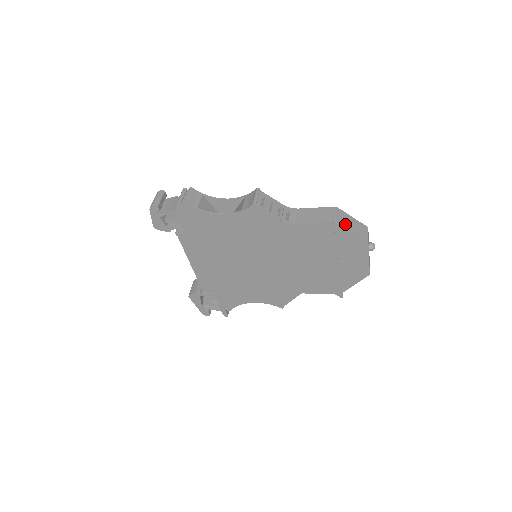
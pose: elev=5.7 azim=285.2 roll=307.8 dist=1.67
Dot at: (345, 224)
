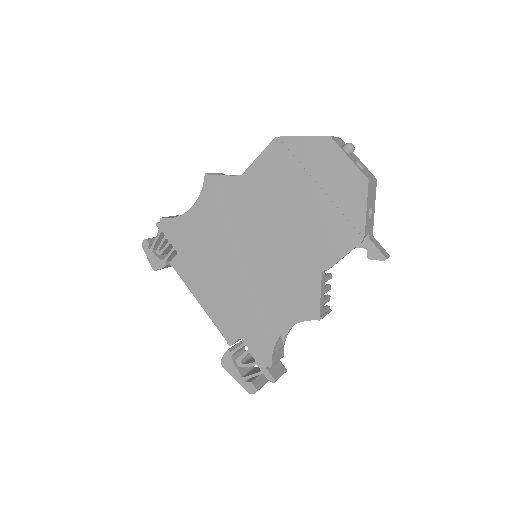
Dot at: occluded
